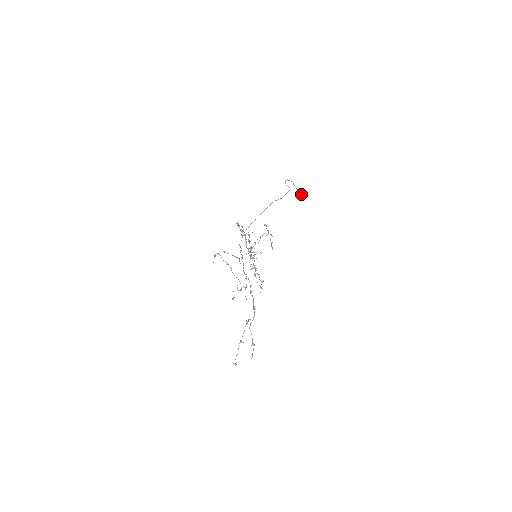
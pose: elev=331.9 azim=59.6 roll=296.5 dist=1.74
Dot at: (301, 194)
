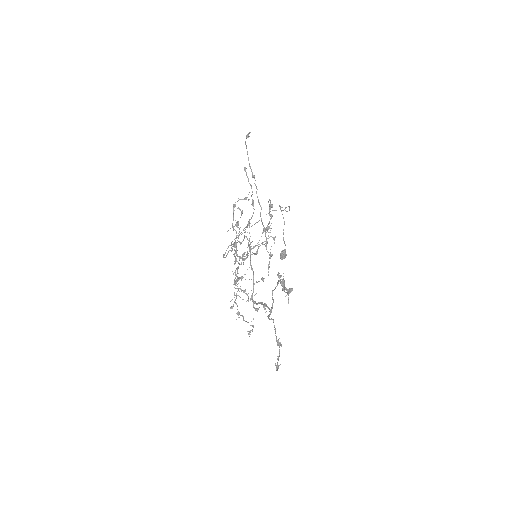
Dot at: (284, 252)
